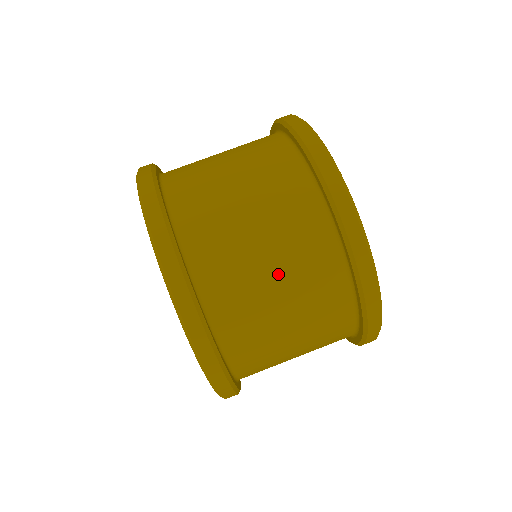
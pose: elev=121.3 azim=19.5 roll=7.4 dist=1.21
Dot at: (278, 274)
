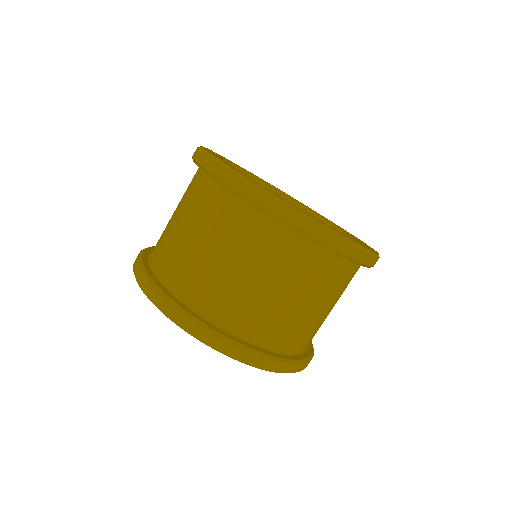
Dot at: (312, 301)
